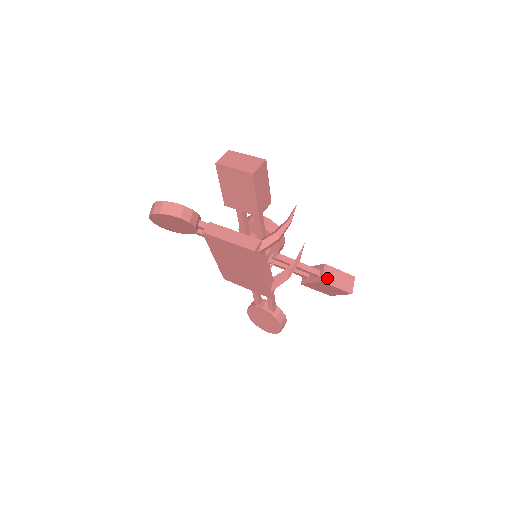
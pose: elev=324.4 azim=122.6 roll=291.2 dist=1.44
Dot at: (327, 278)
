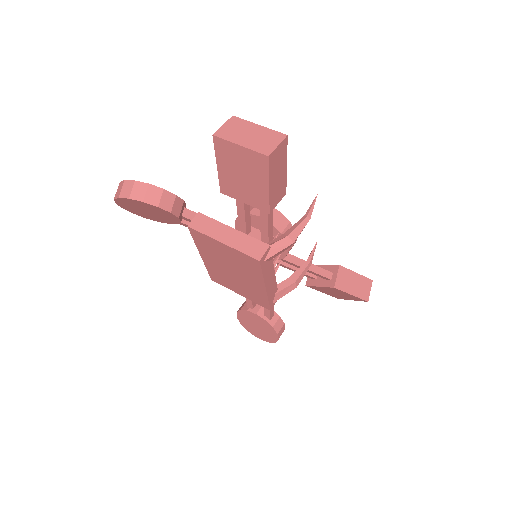
Dot at: (341, 283)
